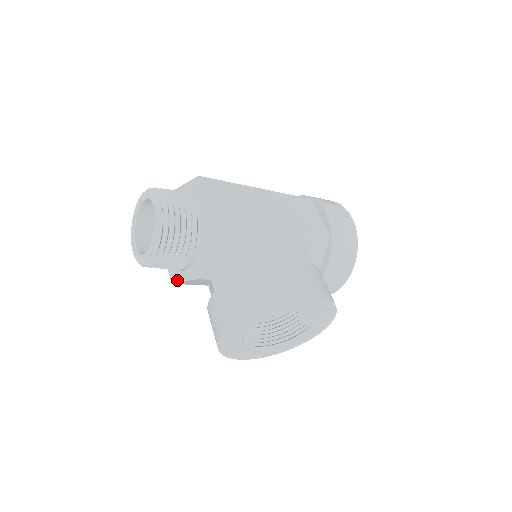
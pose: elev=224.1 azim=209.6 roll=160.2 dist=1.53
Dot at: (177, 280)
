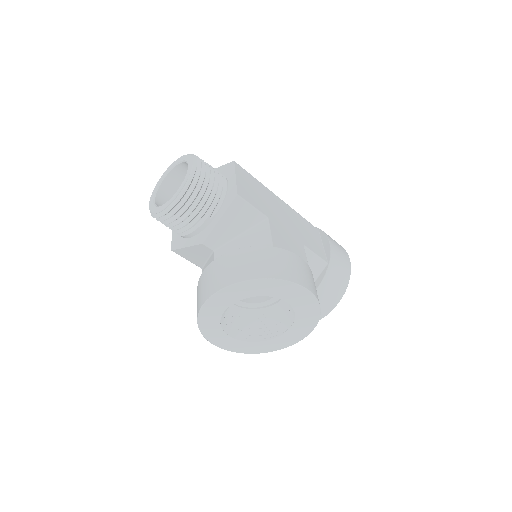
Dot at: (179, 246)
